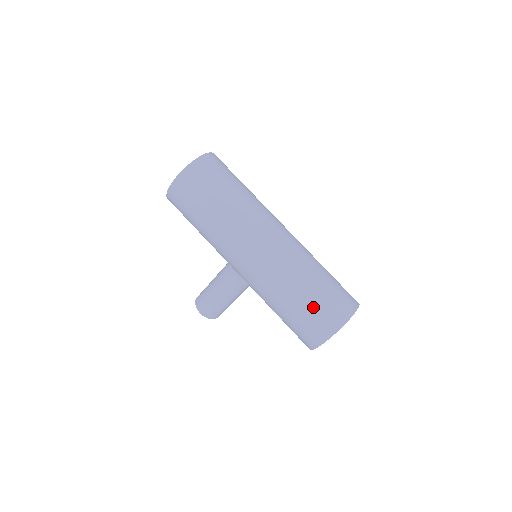
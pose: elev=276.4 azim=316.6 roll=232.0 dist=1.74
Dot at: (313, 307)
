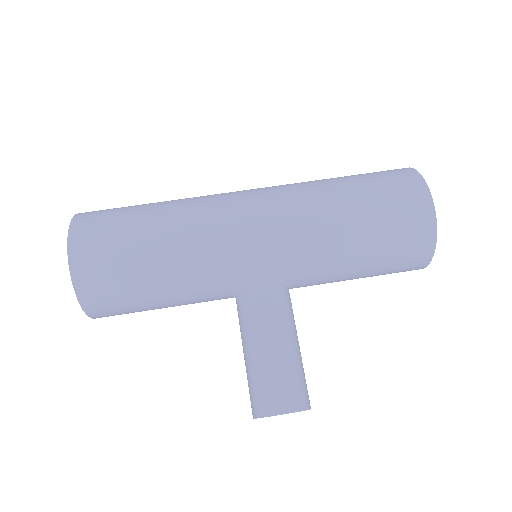
Dot at: (371, 182)
